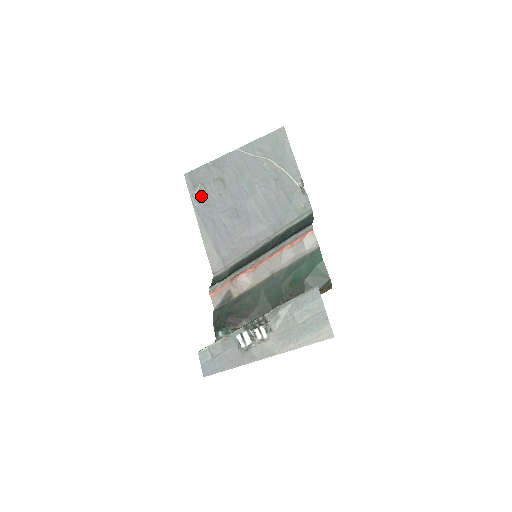
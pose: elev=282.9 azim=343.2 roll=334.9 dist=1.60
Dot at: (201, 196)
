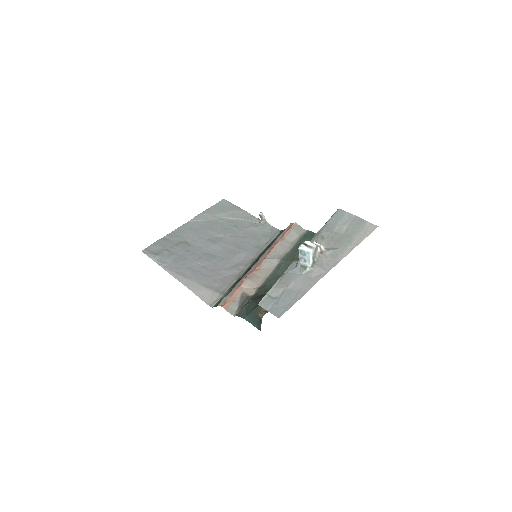
Dot at: (168, 258)
